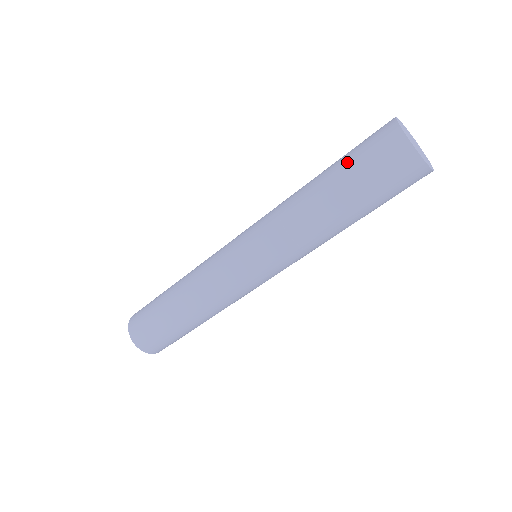
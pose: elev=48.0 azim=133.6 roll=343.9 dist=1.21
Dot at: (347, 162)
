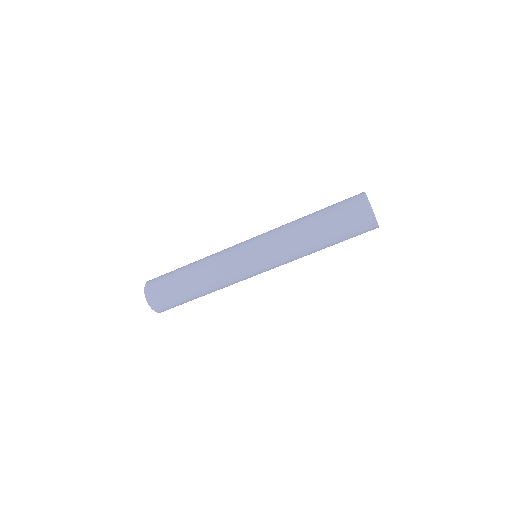
Dot at: (337, 222)
